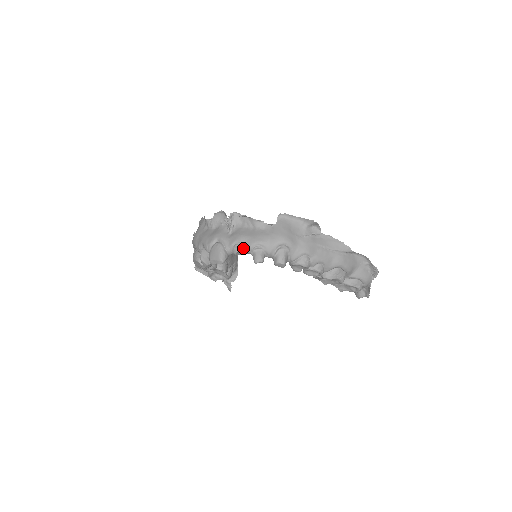
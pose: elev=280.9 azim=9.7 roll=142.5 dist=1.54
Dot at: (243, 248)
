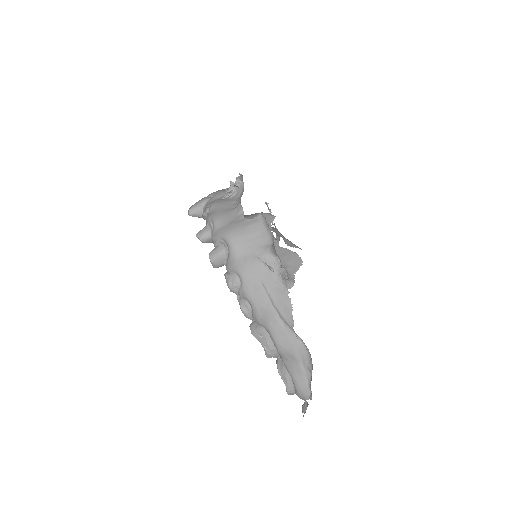
Dot at: (207, 215)
